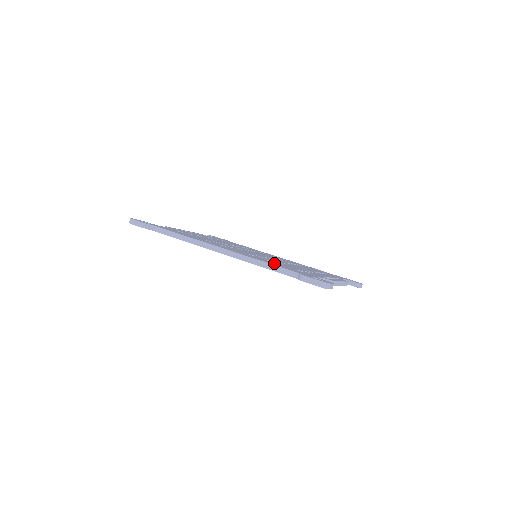
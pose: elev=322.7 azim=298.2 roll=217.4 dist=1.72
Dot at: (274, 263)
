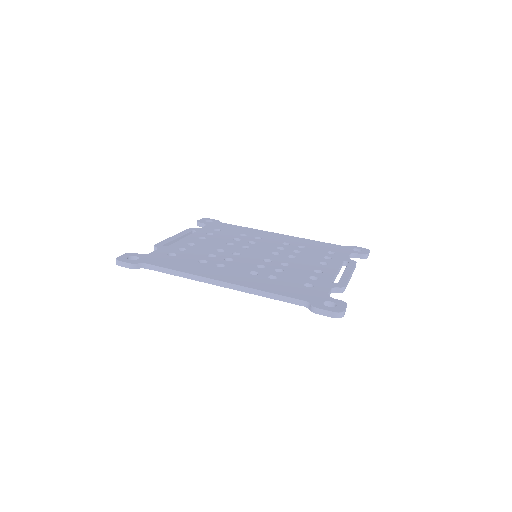
Dot at: (280, 284)
